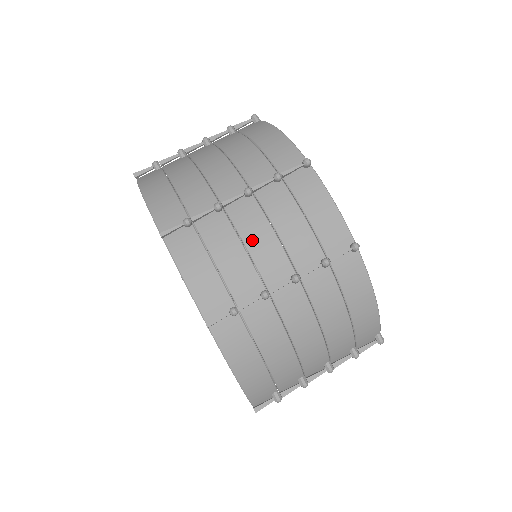
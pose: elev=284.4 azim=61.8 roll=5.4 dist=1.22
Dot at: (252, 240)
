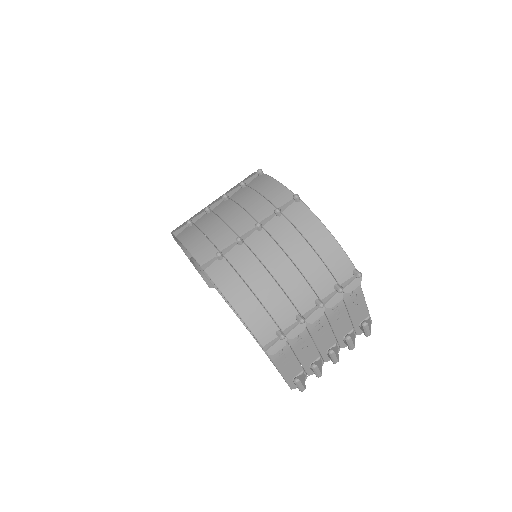
Dot at: (228, 216)
